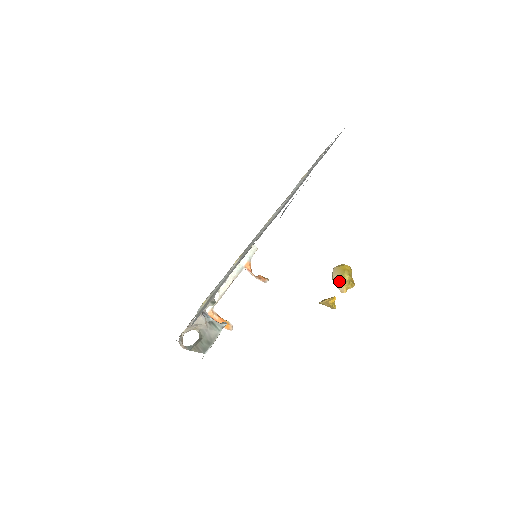
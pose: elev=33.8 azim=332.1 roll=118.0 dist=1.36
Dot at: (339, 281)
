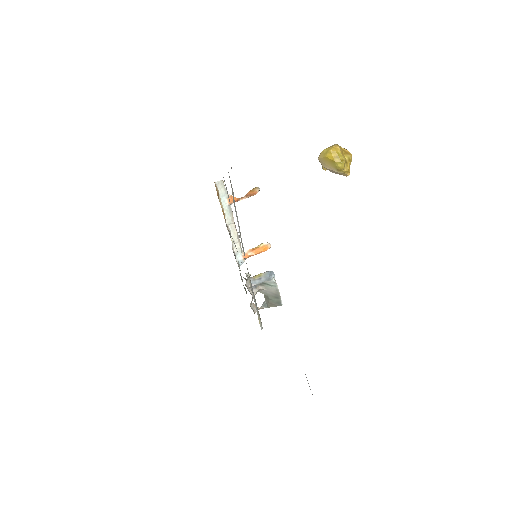
Dot at: (336, 173)
